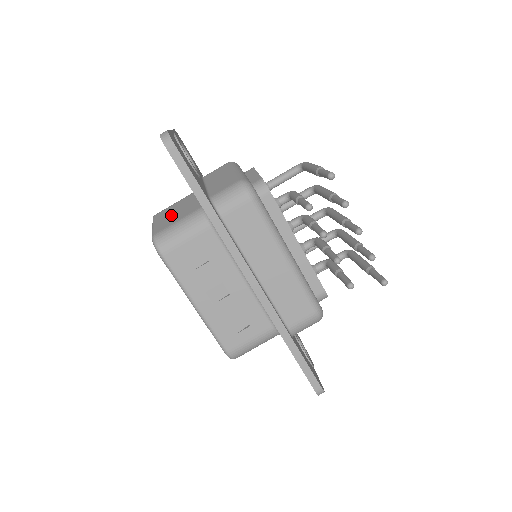
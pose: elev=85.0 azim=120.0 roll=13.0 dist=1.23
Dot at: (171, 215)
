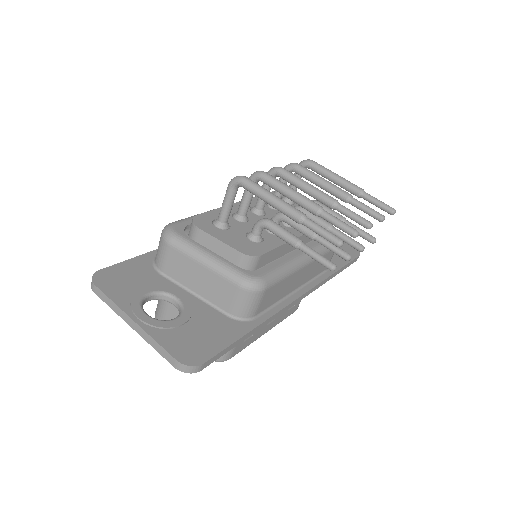
Dot at: occluded
